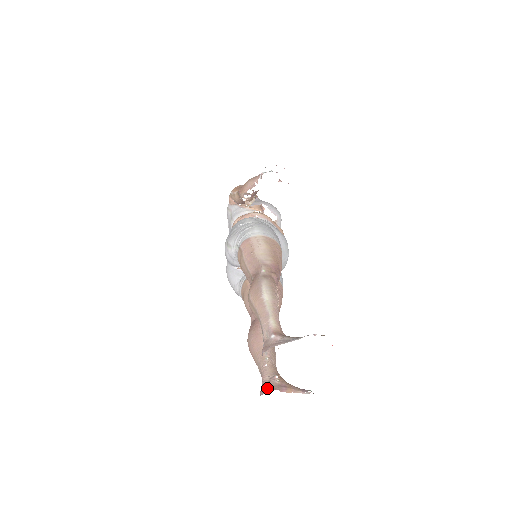
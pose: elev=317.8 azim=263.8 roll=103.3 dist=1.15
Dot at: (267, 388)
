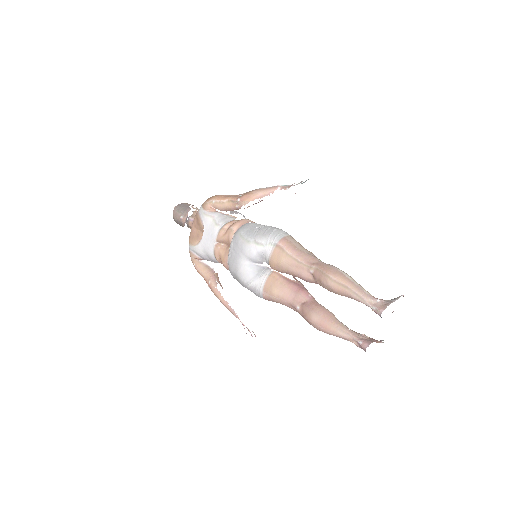
Dot at: (369, 341)
